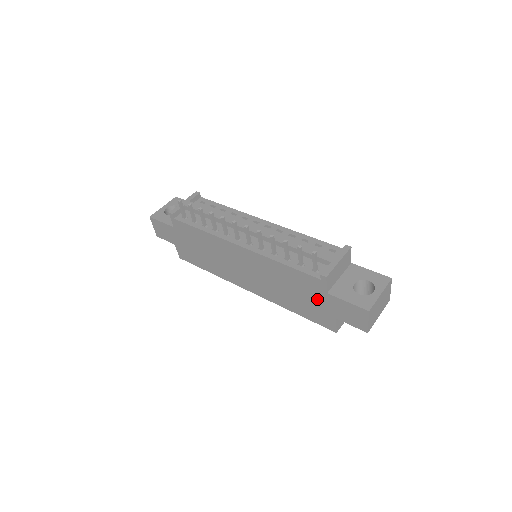
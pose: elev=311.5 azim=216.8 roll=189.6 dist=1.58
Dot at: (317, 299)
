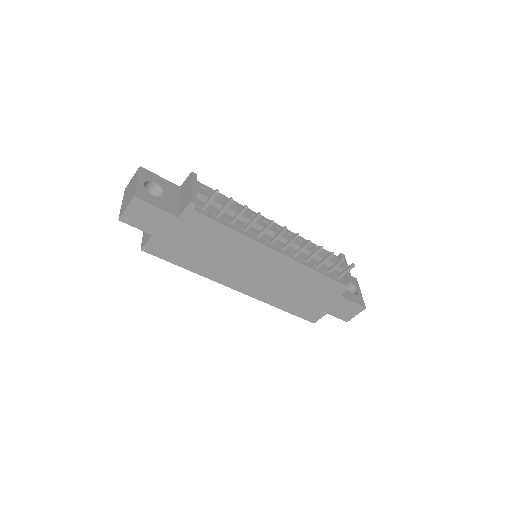
Dot at: (324, 299)
